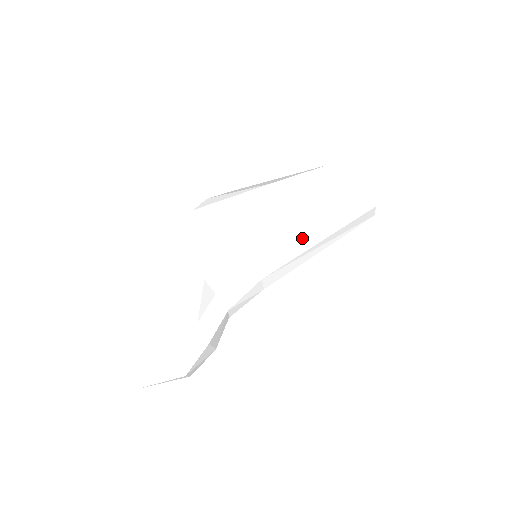
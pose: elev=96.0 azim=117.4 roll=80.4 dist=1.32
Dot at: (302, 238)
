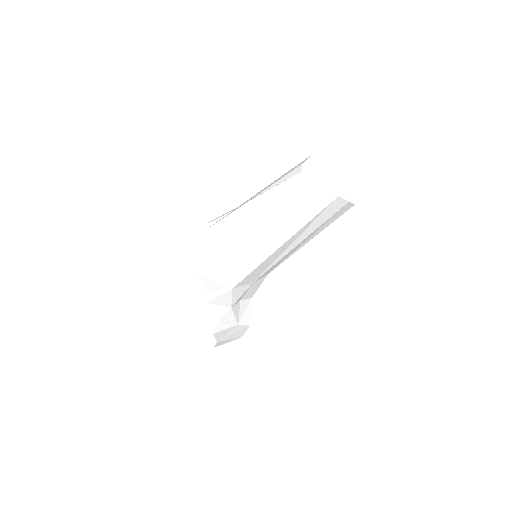
Dot at: occluded
